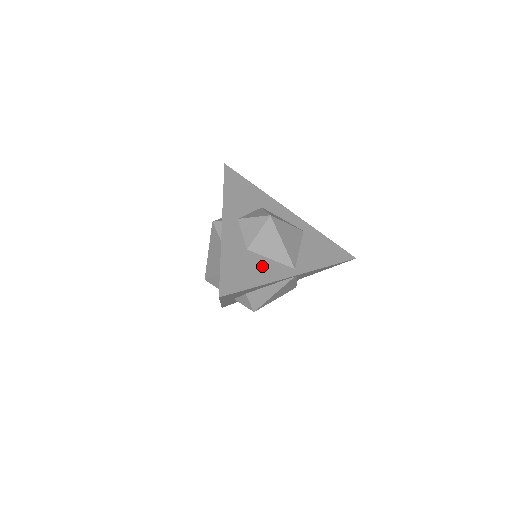
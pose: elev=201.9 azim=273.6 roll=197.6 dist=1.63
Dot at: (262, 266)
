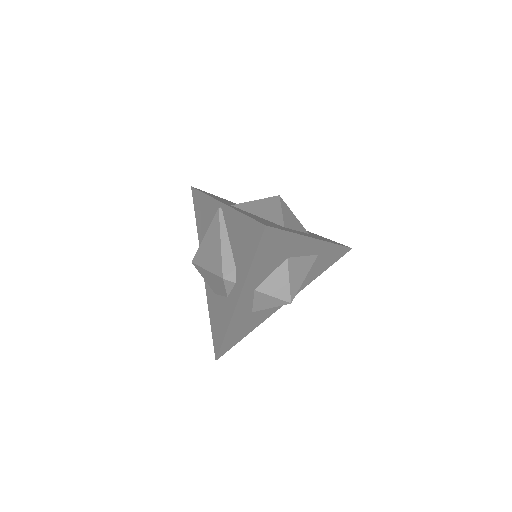
Dot at: (260, 316)
